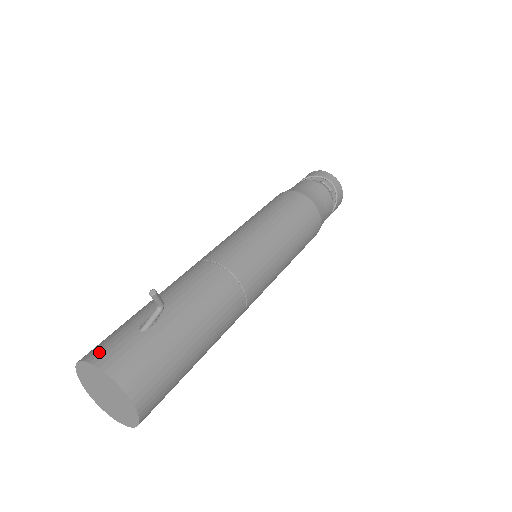
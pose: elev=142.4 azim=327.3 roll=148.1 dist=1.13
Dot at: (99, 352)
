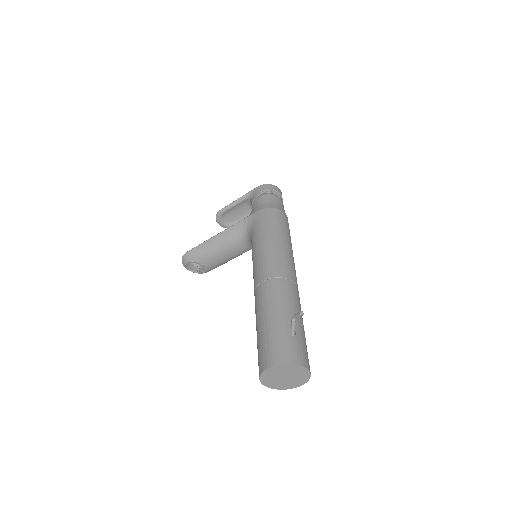
Dot at: (288, 356)
